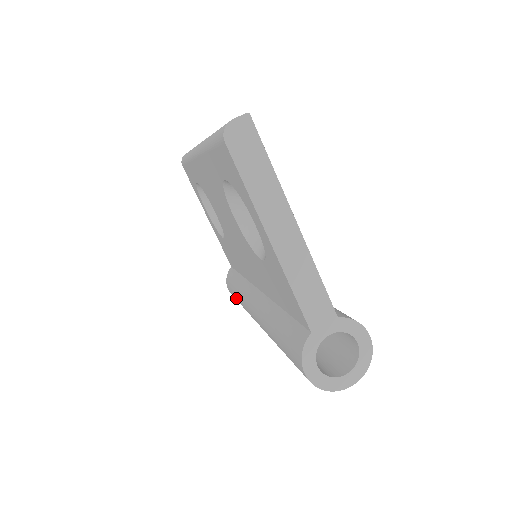
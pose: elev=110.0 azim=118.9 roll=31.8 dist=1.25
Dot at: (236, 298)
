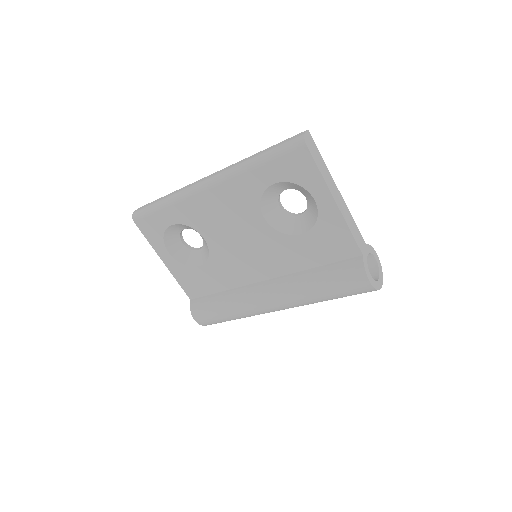
Dot at: (219, 314)
